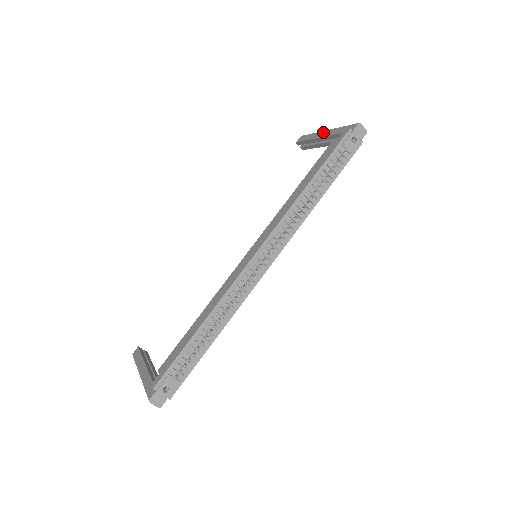
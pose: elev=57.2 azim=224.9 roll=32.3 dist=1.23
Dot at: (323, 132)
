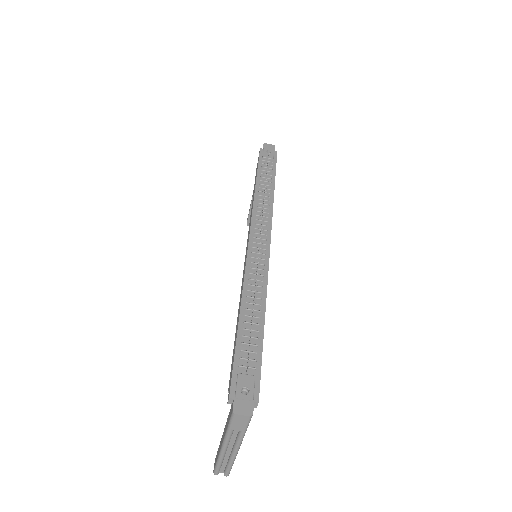
Dot at: occluded
